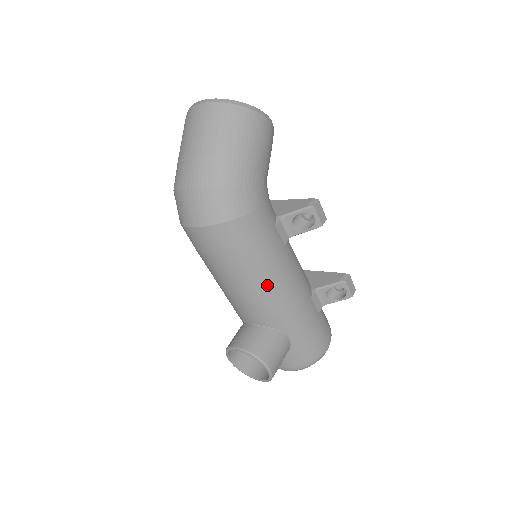
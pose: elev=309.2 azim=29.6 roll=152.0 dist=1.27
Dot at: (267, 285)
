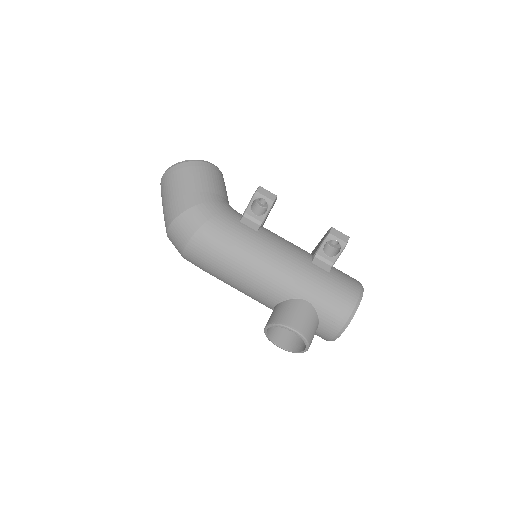
Dot at: (256, 265)
